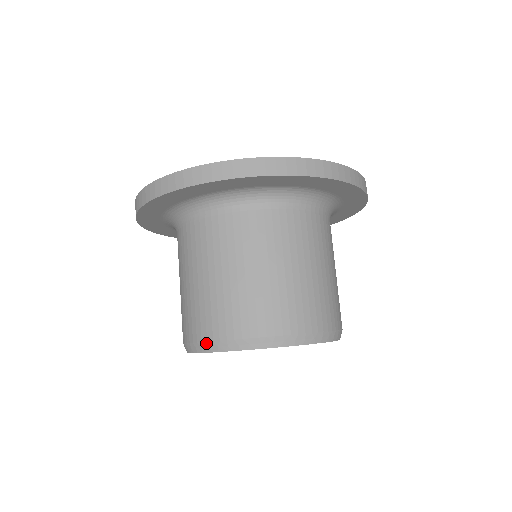
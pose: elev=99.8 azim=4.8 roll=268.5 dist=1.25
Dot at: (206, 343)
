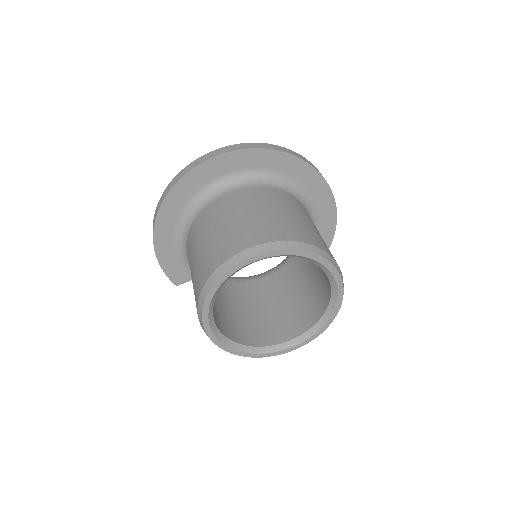
Dot at: (283, 242)
